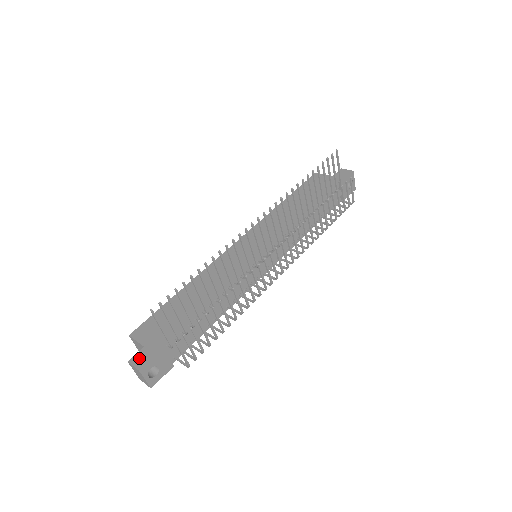
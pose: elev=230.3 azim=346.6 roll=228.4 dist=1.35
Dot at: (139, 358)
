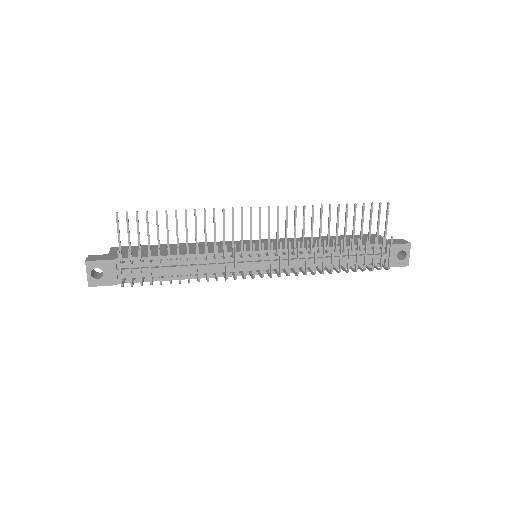
Dot at: (96, 257)
